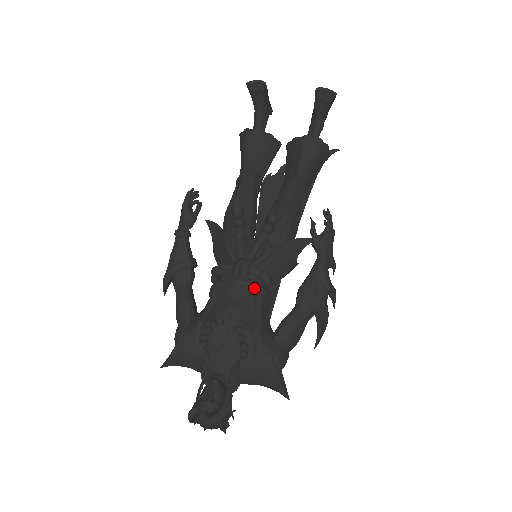
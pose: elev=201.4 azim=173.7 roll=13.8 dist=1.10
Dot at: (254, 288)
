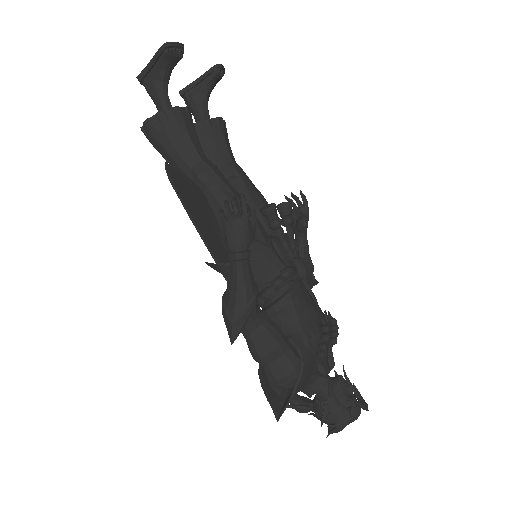
Dot at: (306, 282)
